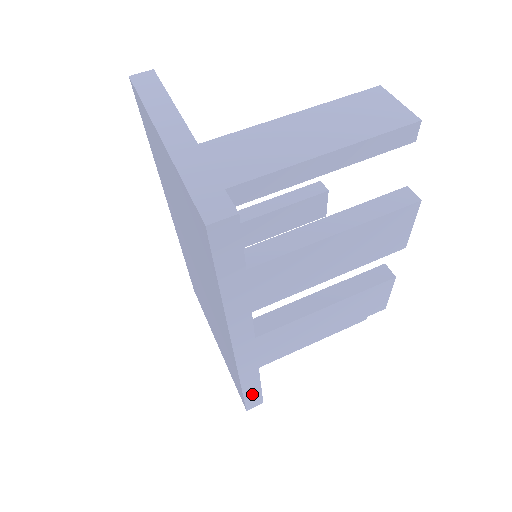
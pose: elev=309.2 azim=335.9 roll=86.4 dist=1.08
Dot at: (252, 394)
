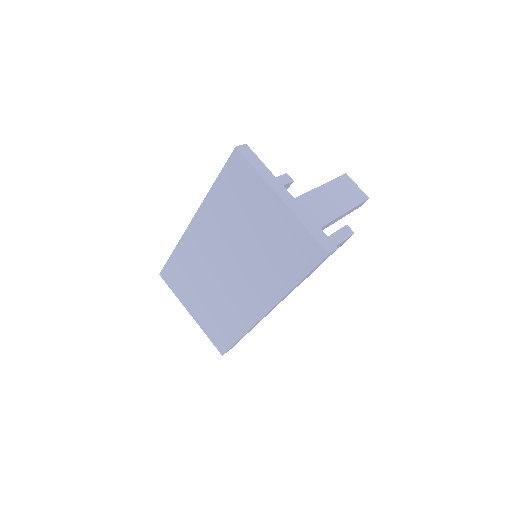
Dot at: occluded
